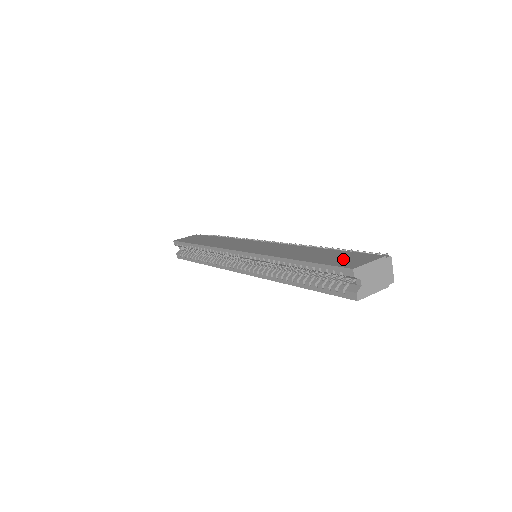
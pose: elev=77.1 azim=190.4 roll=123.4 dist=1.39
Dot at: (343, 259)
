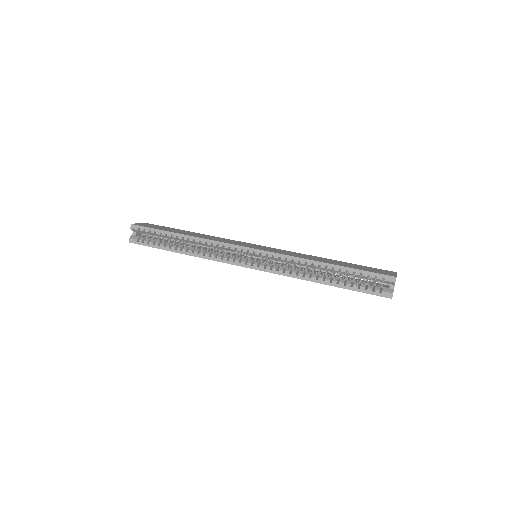
Dot at: (373, 270)
